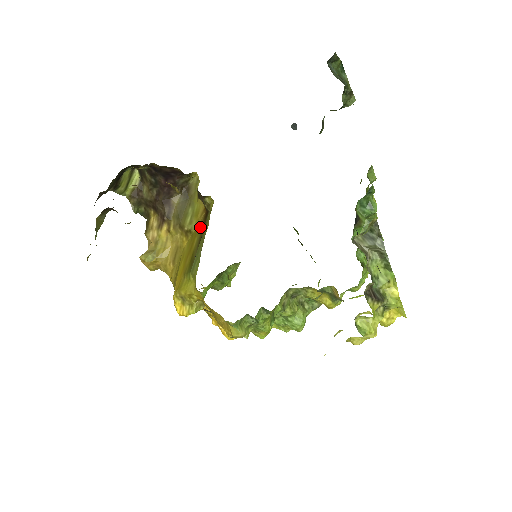
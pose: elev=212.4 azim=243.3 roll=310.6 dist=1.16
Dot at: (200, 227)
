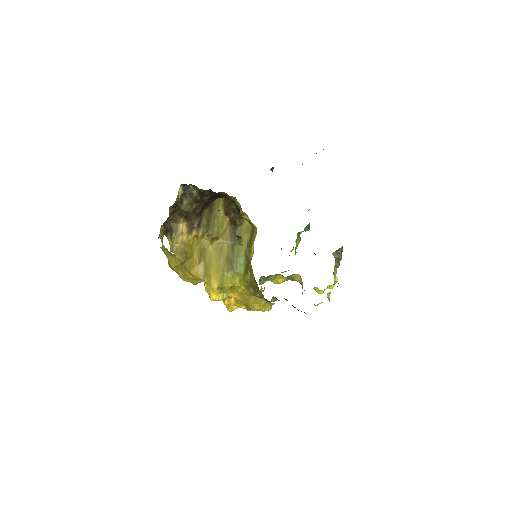
Dot at: (228, 236)
